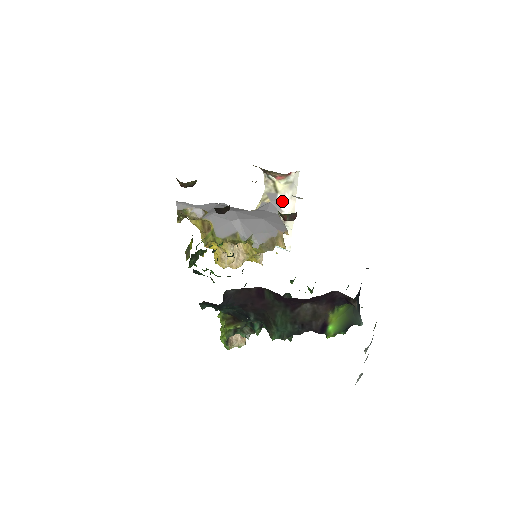
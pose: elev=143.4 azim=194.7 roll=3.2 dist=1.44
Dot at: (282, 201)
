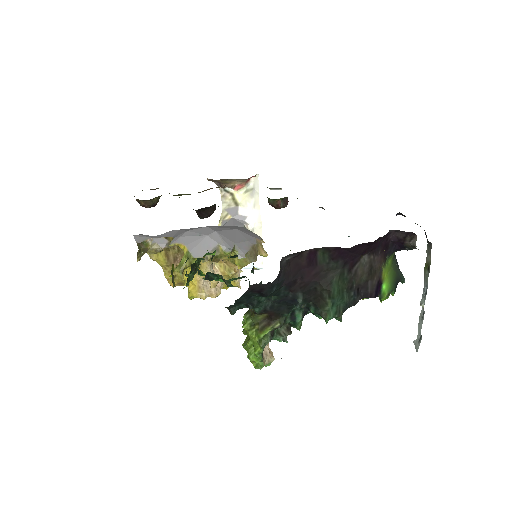
Dot at: (245, 213)
